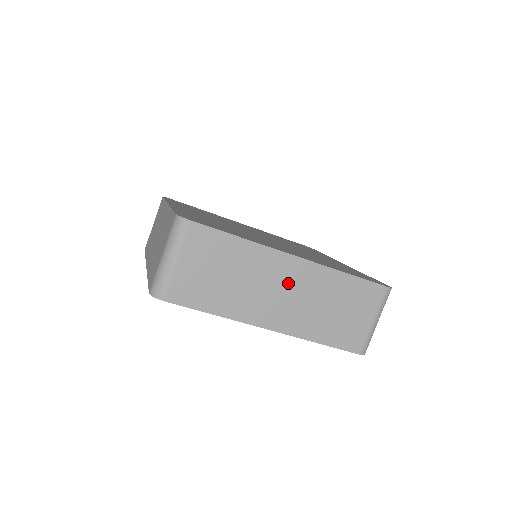
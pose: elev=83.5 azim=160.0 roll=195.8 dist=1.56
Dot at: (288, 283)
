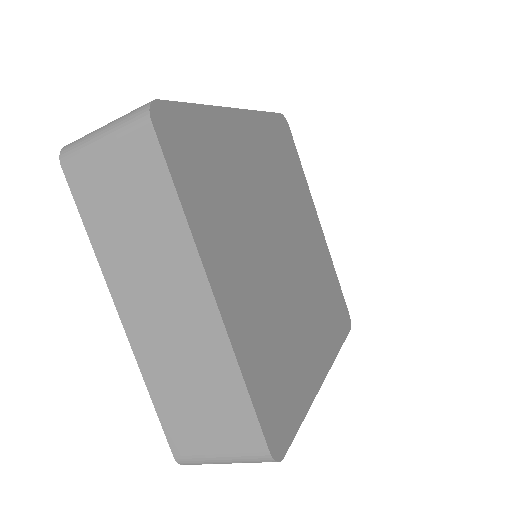
Dot at: occluded
